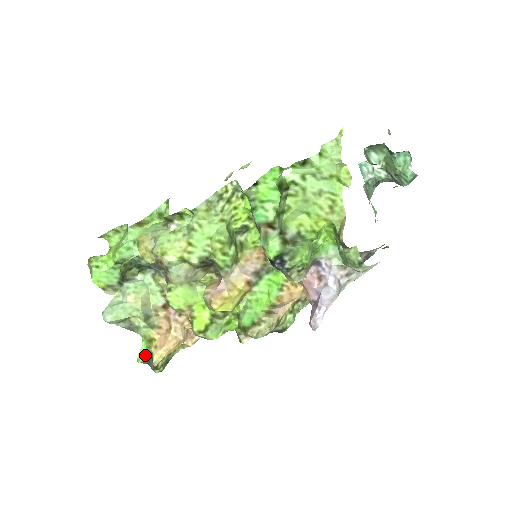
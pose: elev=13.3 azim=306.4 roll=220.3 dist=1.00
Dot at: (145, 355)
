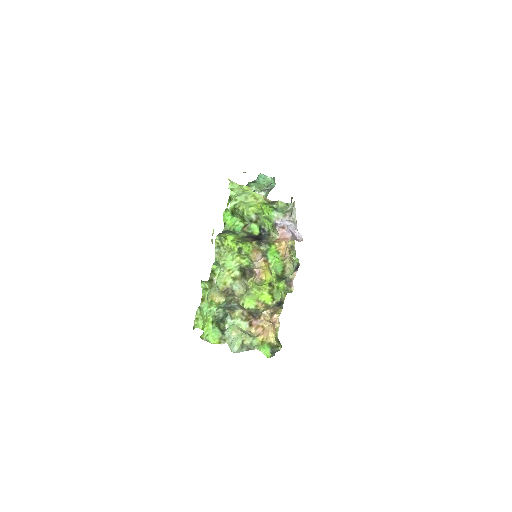
Dot at: (268, 353)
